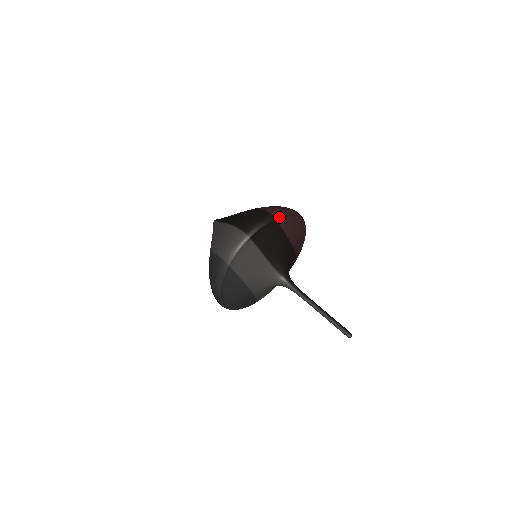
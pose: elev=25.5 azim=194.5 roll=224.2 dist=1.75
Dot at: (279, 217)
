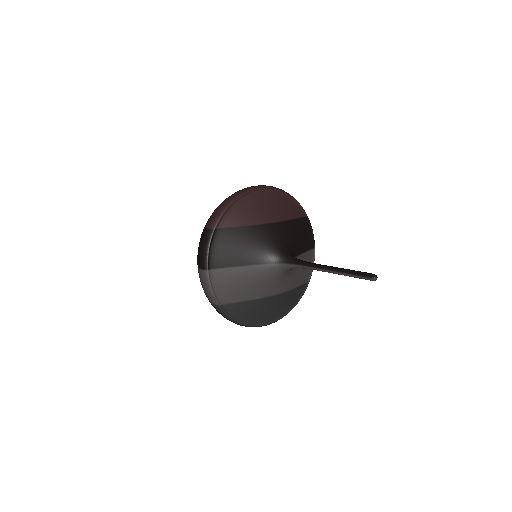
Dot at: (217, 224)
